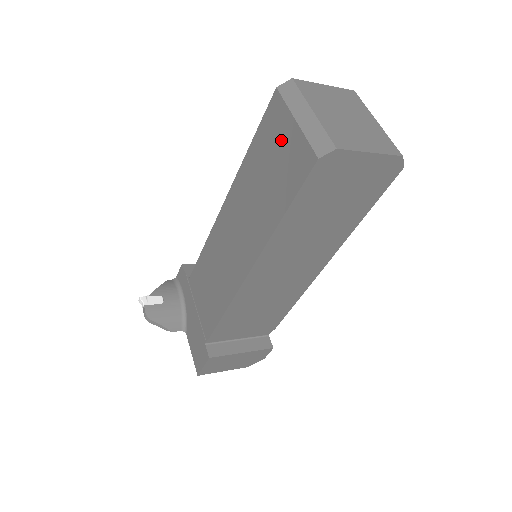
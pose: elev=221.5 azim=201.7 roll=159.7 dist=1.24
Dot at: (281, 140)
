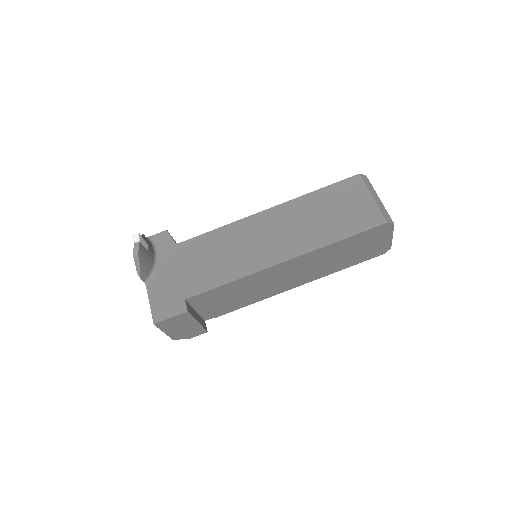
Dot at: (355, 200)
